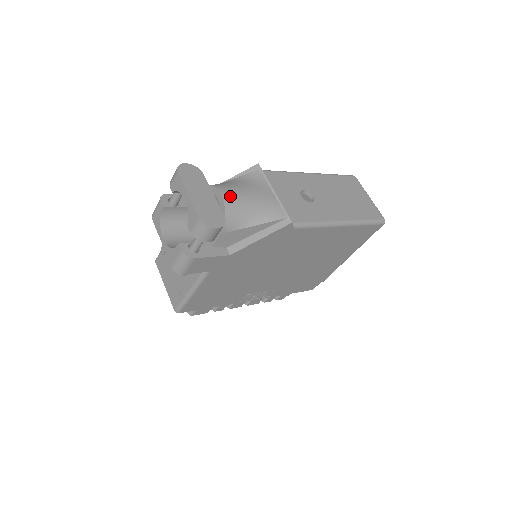
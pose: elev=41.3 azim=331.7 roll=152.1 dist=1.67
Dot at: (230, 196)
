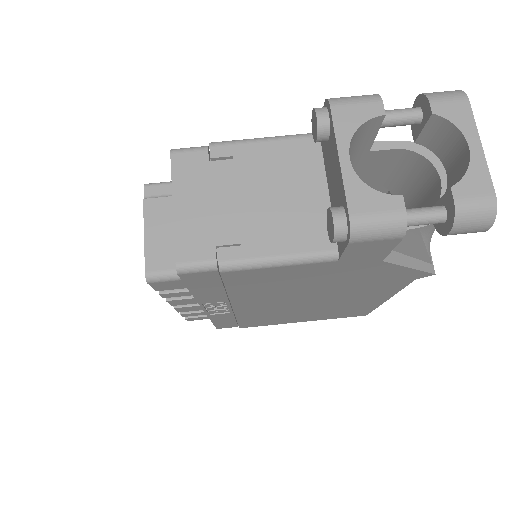
Dot at: occluded
